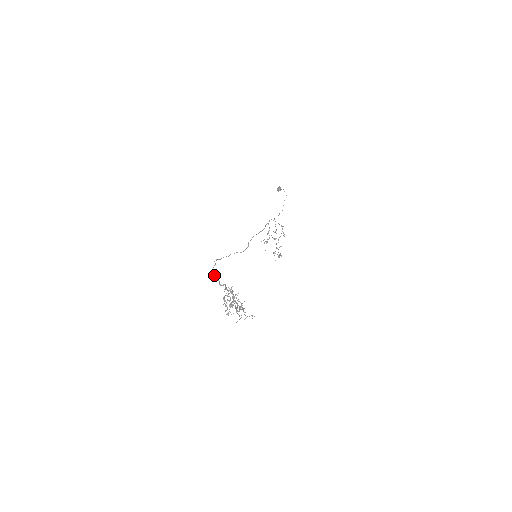
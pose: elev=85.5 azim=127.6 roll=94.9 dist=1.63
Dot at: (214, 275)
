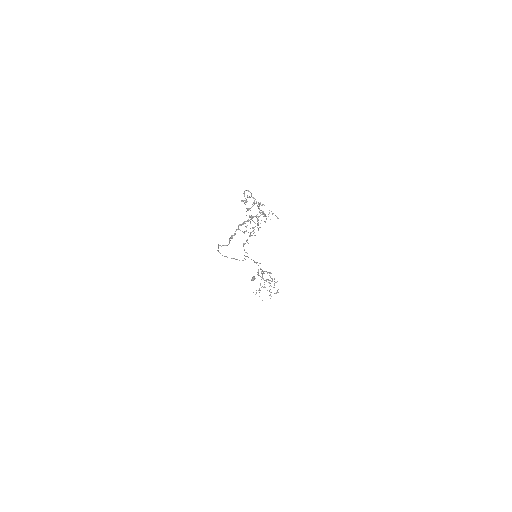
Dot at: occluded
